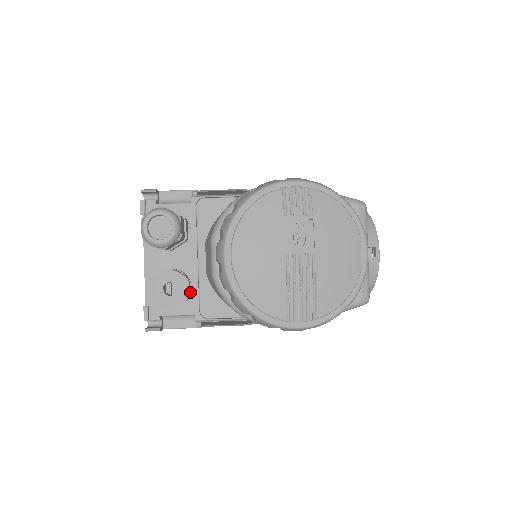
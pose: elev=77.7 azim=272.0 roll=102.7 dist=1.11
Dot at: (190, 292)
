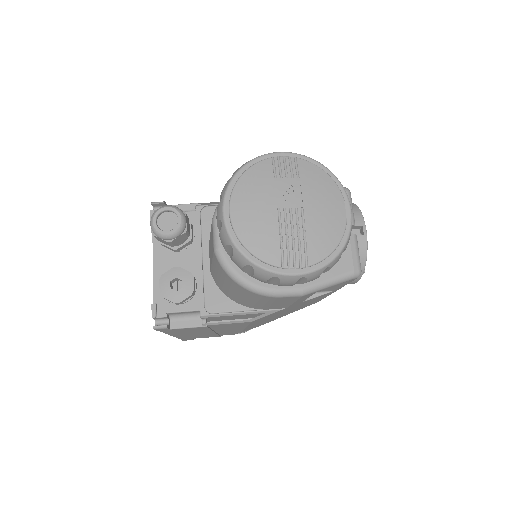
Dot at: (195, 289)
